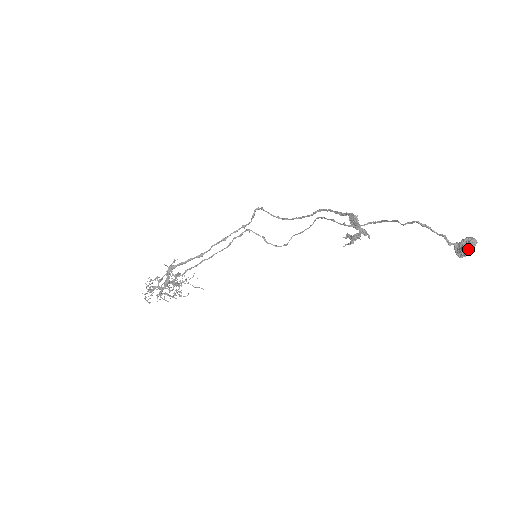
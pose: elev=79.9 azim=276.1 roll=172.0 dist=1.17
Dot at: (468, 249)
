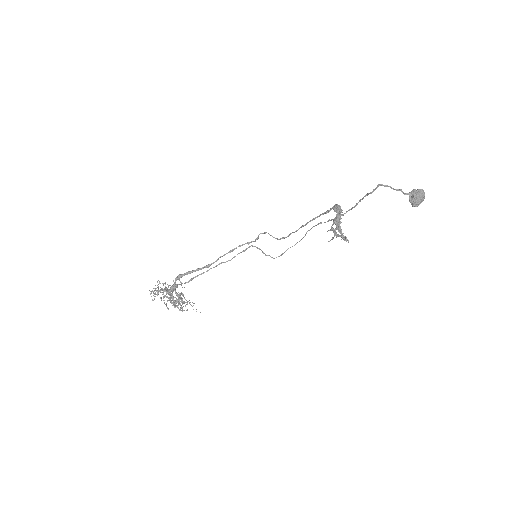
Dot at: (418, 194)
